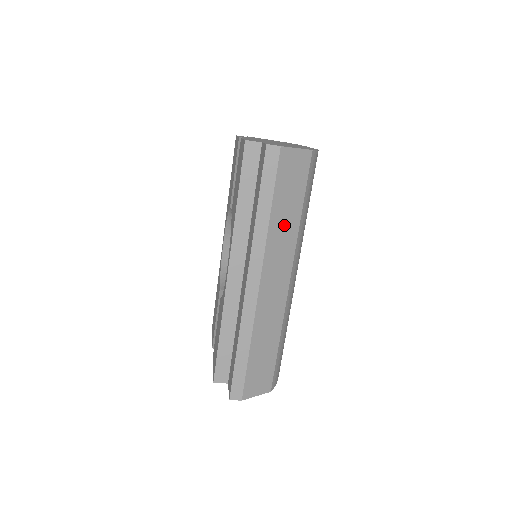
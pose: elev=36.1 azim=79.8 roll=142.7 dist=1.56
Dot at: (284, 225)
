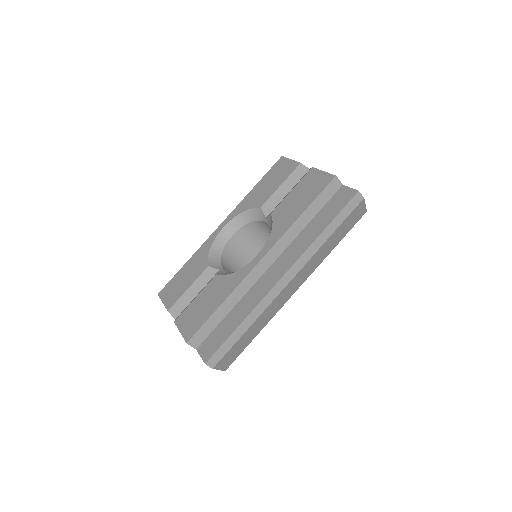
Dot at: (325, 250)
